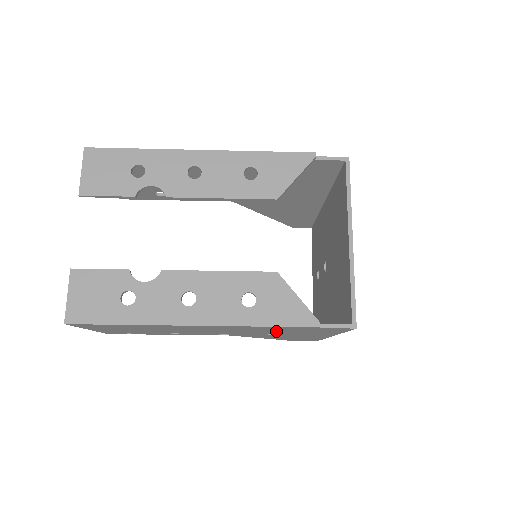
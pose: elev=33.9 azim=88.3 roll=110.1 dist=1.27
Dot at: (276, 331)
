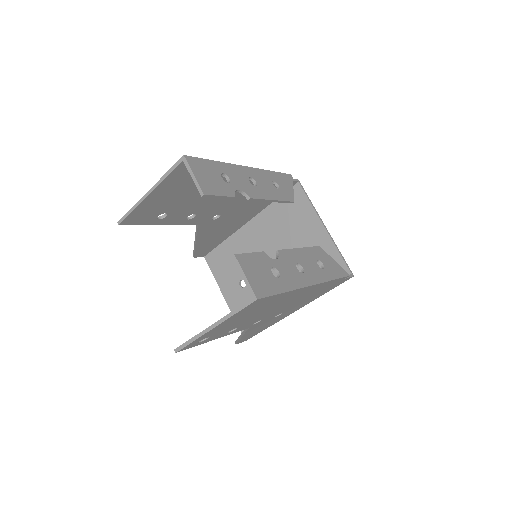
Dot at: (306, 298)
